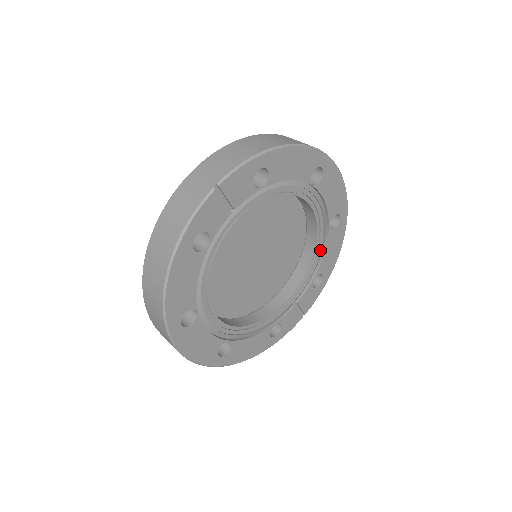
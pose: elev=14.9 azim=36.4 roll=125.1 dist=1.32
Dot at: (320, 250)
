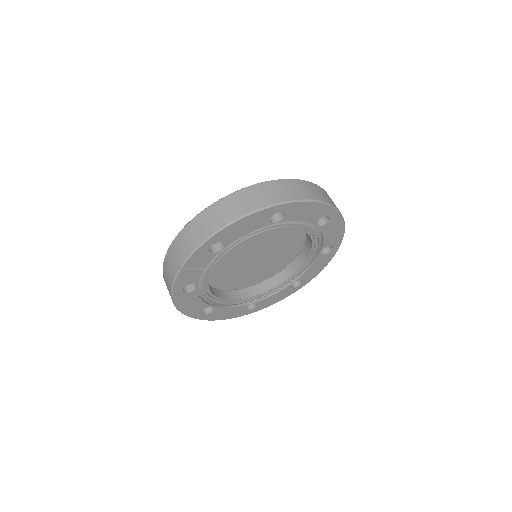
Dot at: (318, 237)
